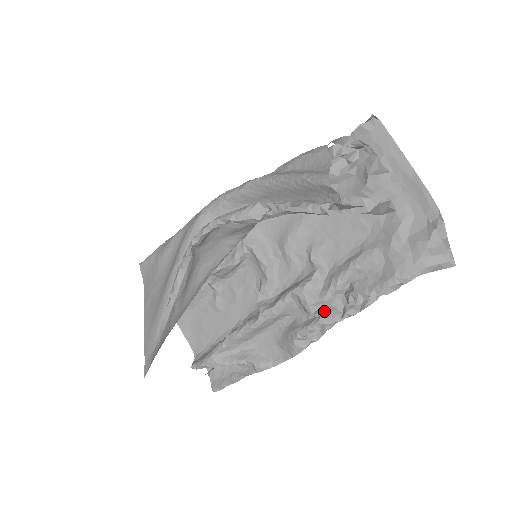
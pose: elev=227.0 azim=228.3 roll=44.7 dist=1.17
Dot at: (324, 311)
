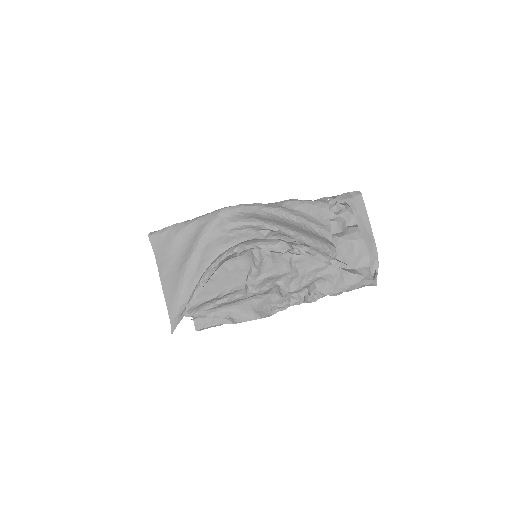
Dot at: (293, 297)
